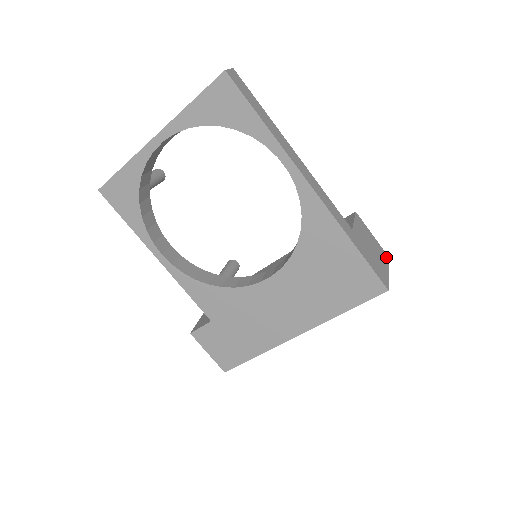
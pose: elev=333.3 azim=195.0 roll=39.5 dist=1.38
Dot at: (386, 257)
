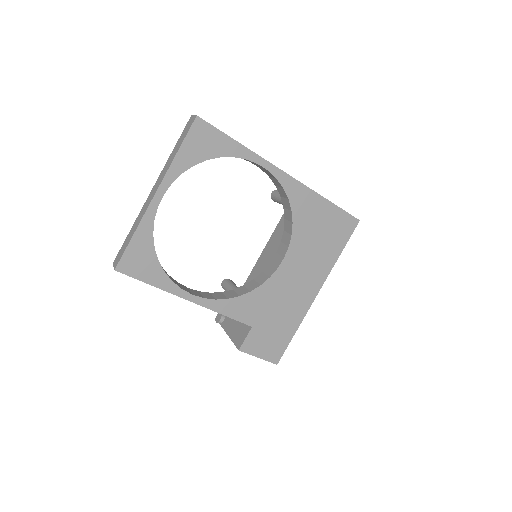
Dot at: occluded
